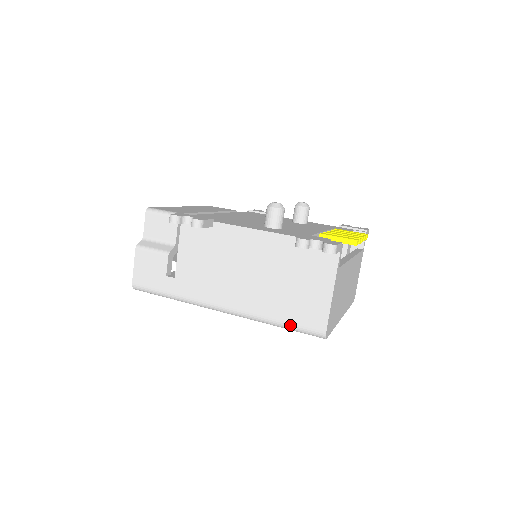
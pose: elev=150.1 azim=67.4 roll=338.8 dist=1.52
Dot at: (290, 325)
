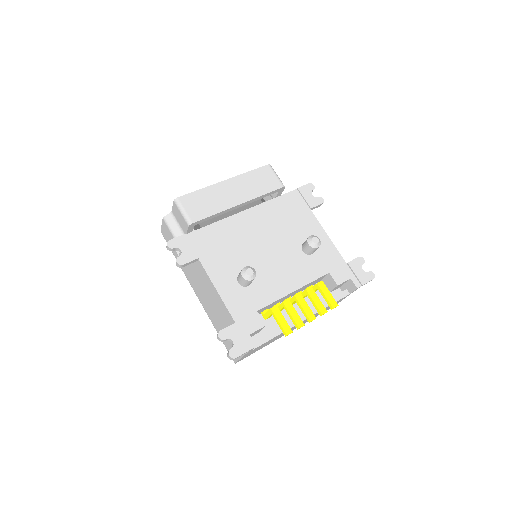
Dot at: occluded
